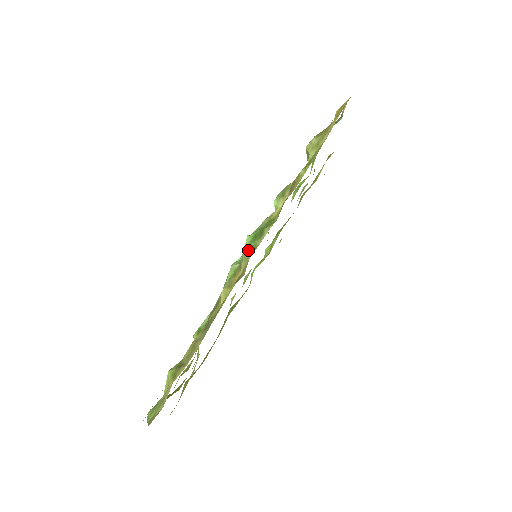
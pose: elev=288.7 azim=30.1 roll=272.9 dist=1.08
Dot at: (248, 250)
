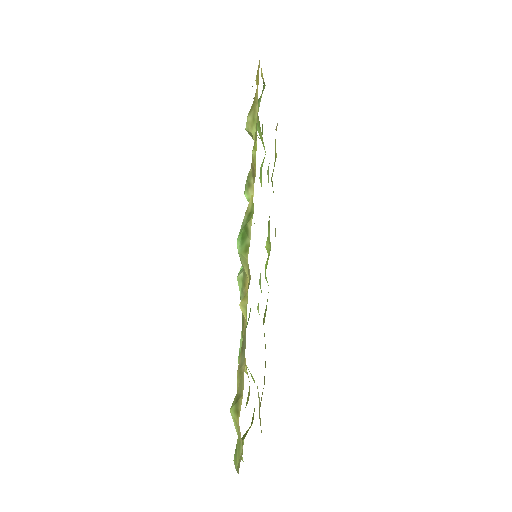
Dot at: (243, 253)
